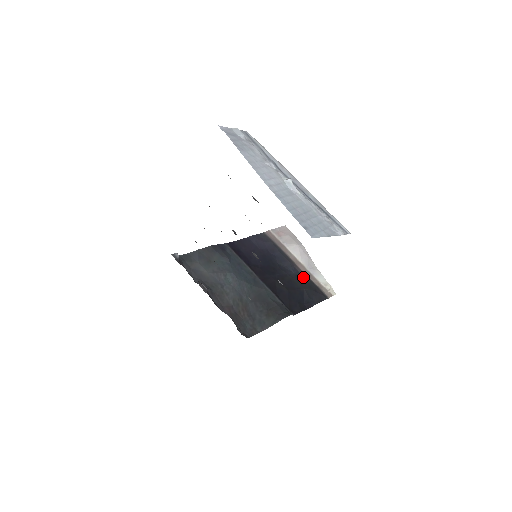
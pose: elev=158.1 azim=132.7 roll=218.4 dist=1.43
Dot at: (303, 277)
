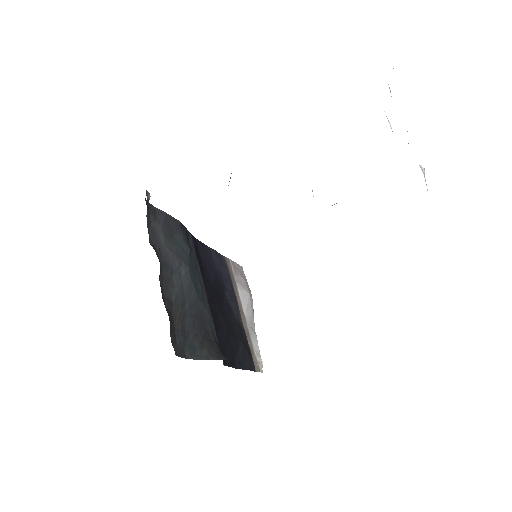
Dot at: (243, 330)
